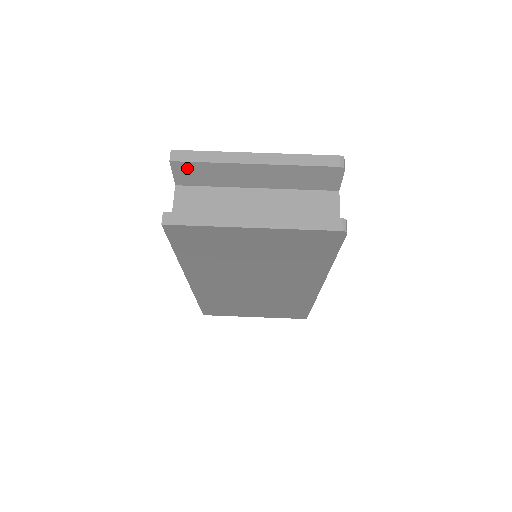
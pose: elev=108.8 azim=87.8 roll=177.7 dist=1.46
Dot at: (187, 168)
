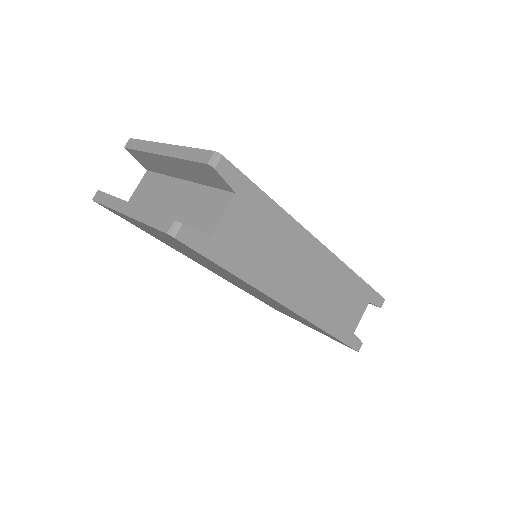
Dot at: (137, 155)
